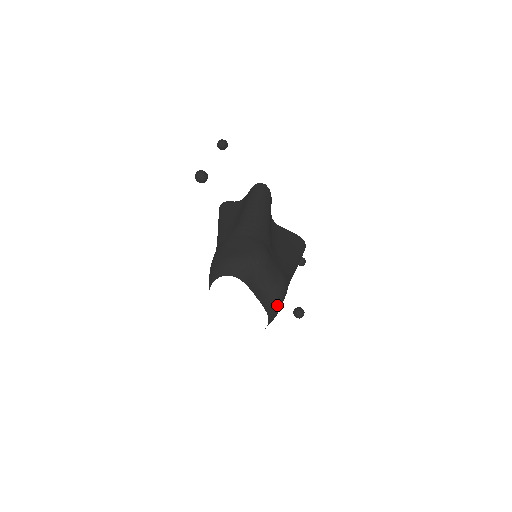
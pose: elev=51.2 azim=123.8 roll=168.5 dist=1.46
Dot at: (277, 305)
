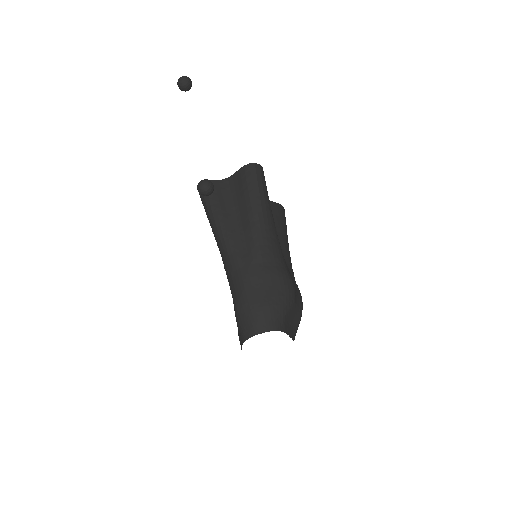
Dot at: occluded
